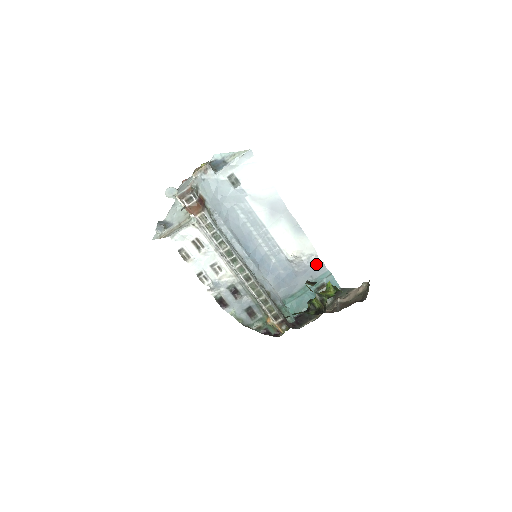
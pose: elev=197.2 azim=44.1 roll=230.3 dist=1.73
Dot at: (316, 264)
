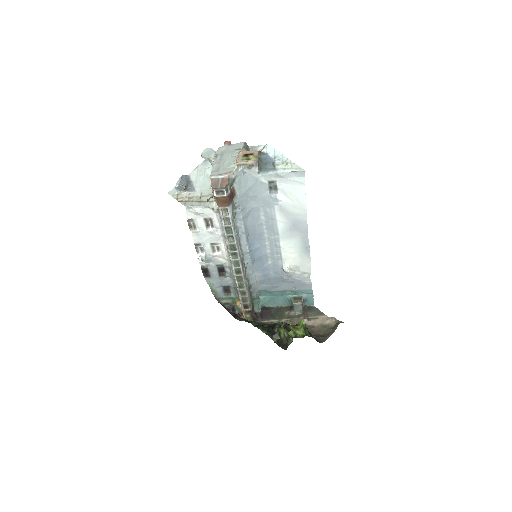
Dot at: (305, 281)
